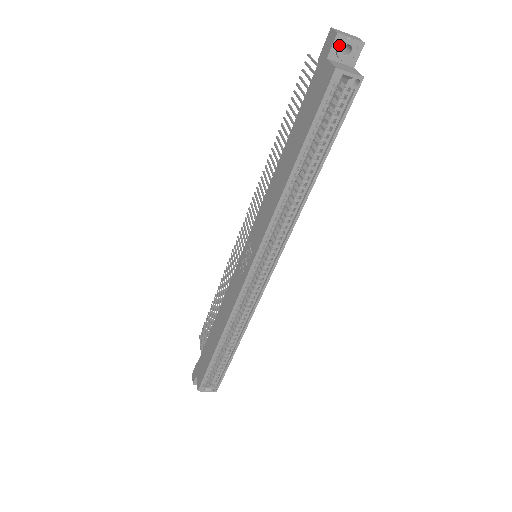
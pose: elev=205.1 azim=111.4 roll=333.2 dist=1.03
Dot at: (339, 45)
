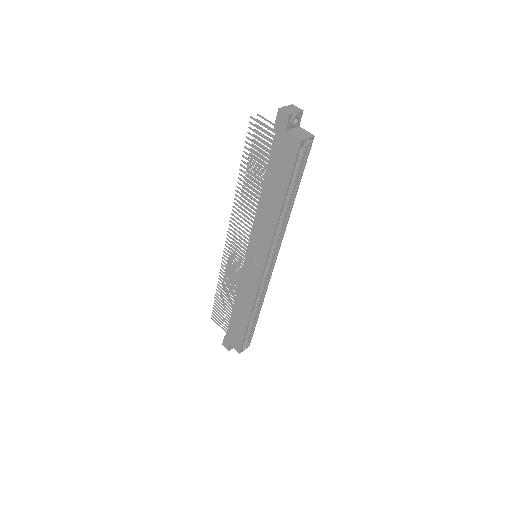
Dot at: (292, 121)
